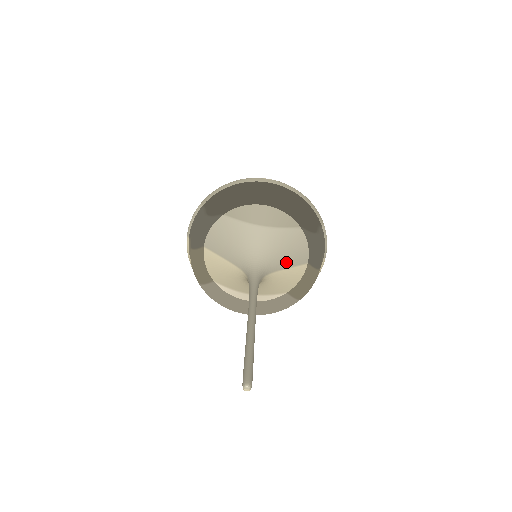
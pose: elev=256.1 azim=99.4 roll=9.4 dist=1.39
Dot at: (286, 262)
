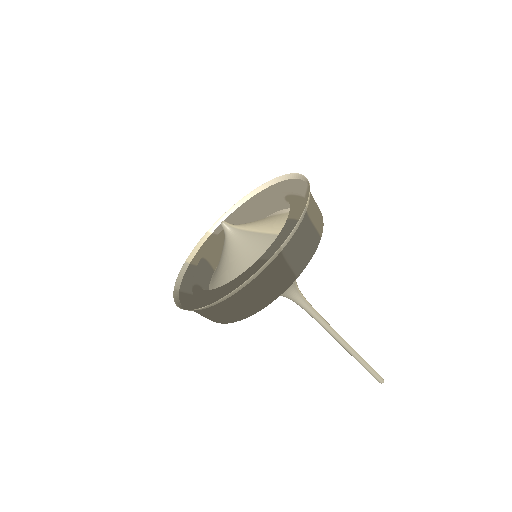
Dot at: occluded
